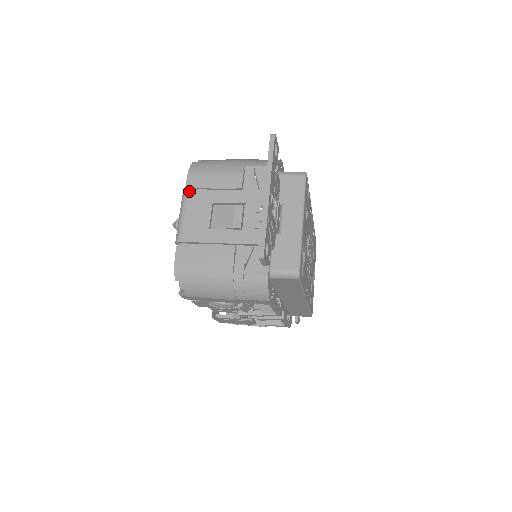
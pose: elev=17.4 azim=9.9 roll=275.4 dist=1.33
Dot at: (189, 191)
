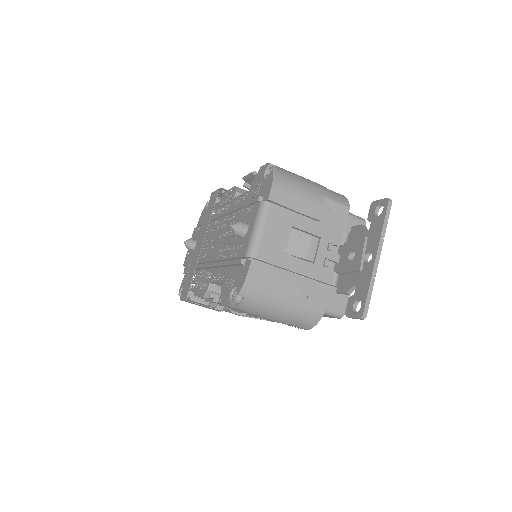
Dot at: (272, 205)
